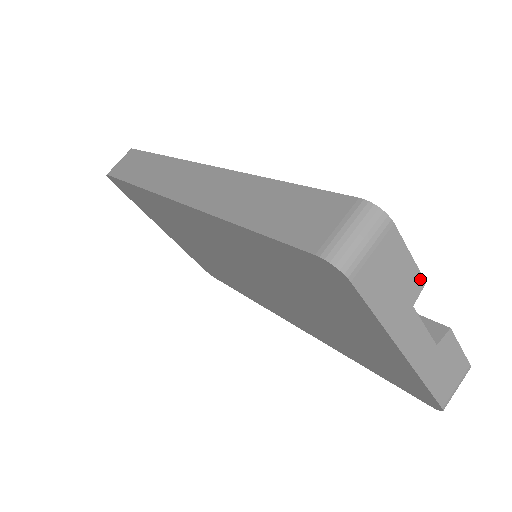
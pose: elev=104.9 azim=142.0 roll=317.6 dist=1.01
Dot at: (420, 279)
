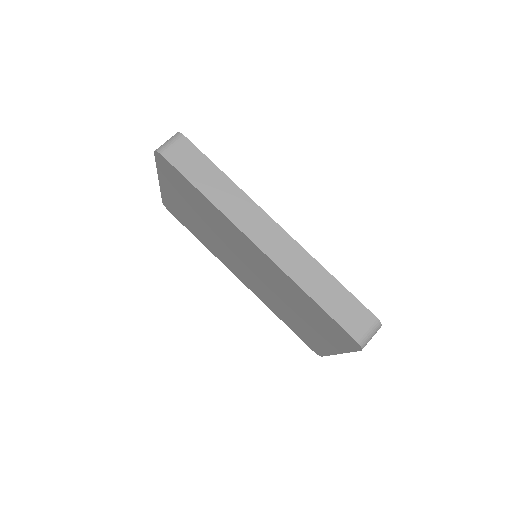
Dot at: occluded
